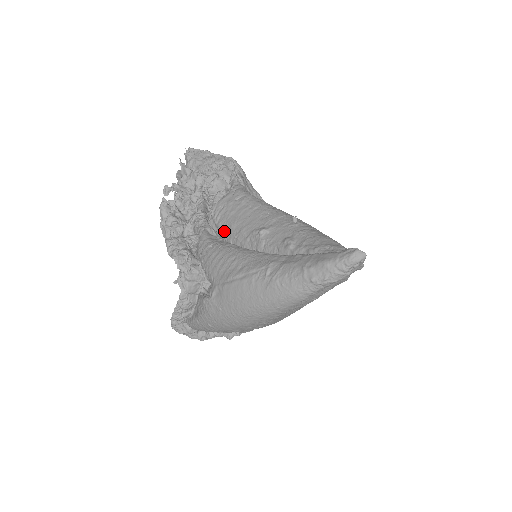
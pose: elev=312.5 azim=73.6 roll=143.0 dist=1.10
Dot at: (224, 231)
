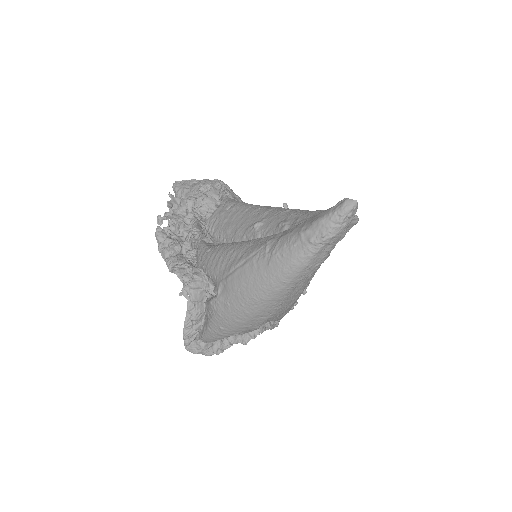
Dot at: (220, 239)
